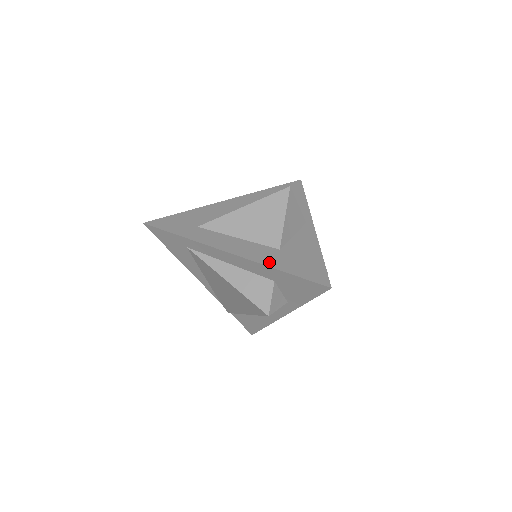
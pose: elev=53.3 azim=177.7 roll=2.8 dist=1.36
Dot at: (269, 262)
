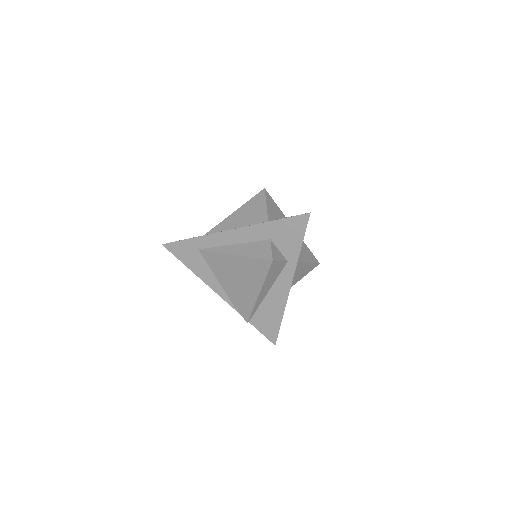
Dot at: (261, 223)
